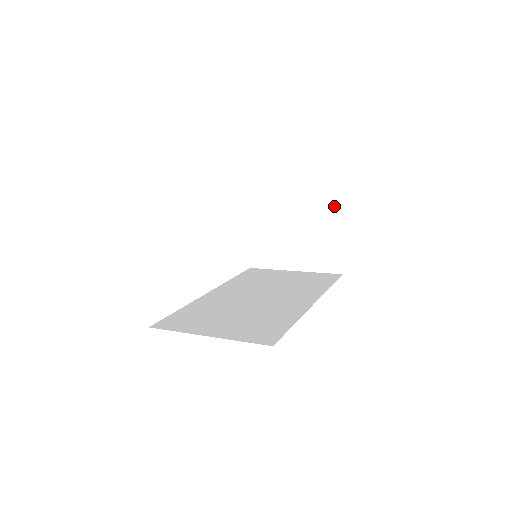
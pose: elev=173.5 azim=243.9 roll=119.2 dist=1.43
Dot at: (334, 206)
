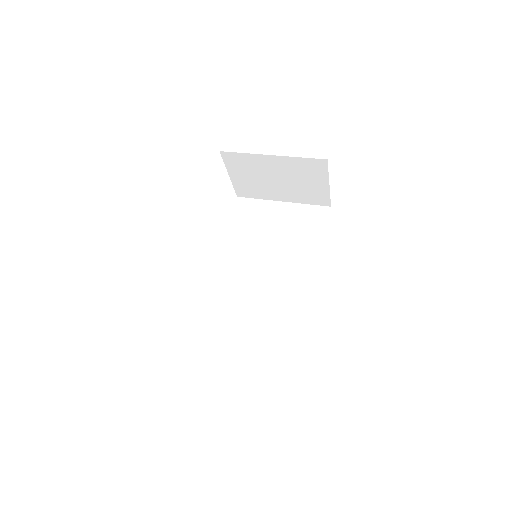
Dot at: (320, 164)
